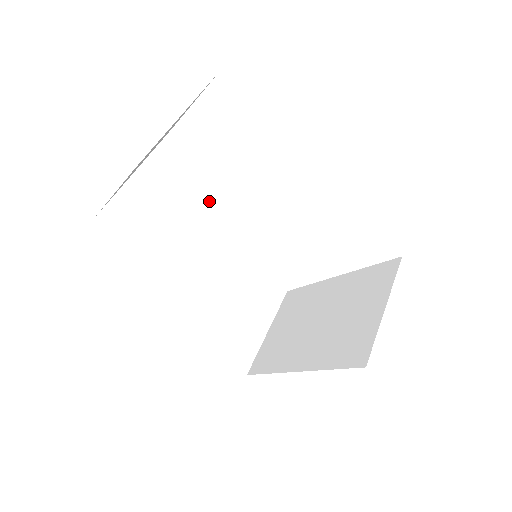
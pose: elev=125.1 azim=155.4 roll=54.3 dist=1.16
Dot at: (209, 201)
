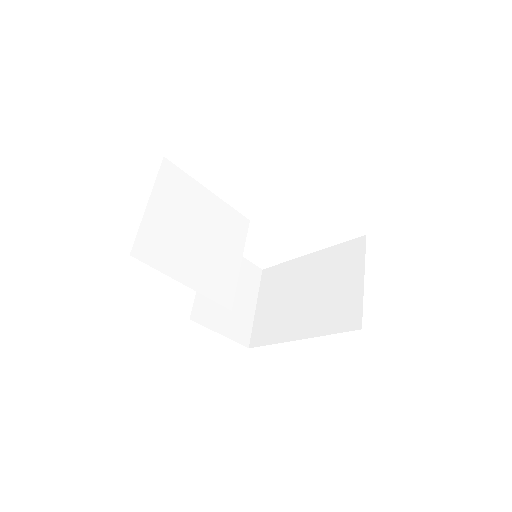
Dot at: (206, 215)
